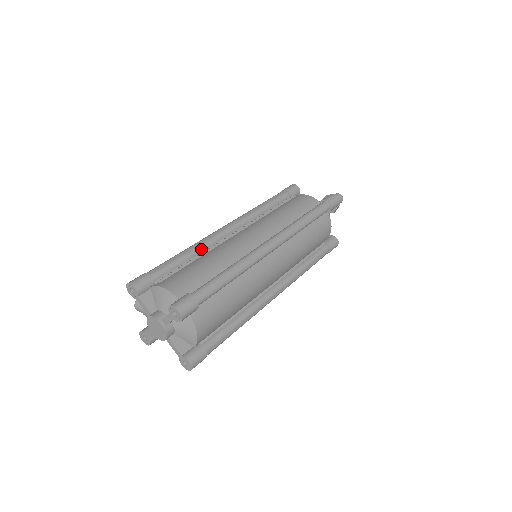
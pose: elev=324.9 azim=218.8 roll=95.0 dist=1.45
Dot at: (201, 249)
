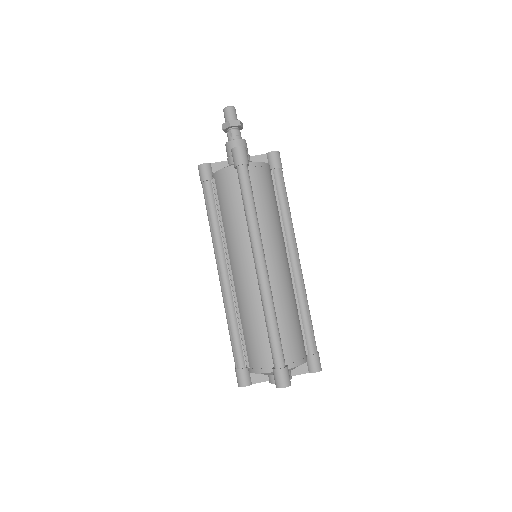
Dot at: (233, 312)
